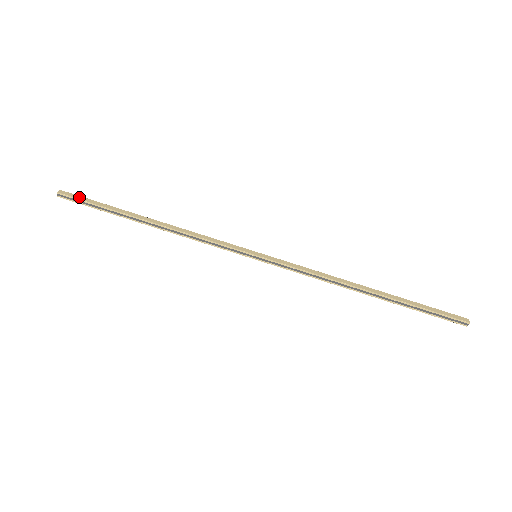
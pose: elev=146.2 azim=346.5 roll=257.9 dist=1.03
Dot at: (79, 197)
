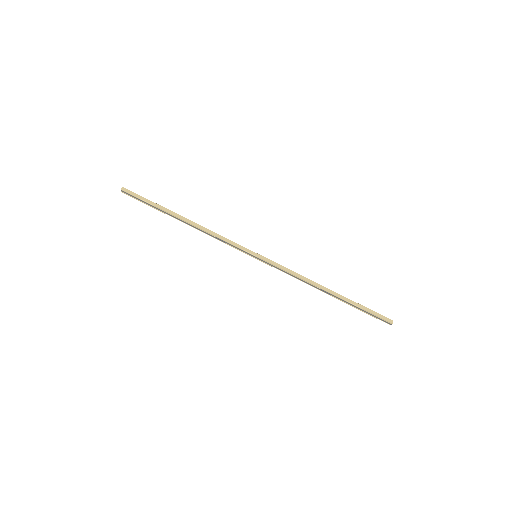
Dot at: (136, 195)
